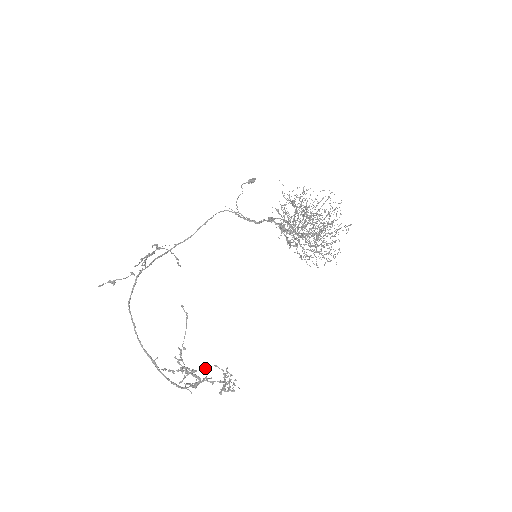
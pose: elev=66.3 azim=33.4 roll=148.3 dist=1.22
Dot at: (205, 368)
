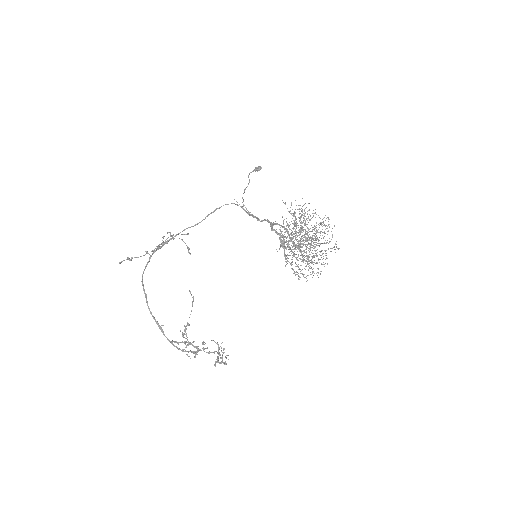
Dot at: (204, 342)
